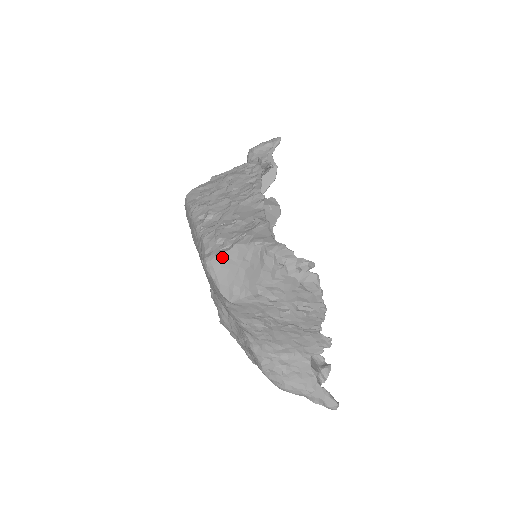
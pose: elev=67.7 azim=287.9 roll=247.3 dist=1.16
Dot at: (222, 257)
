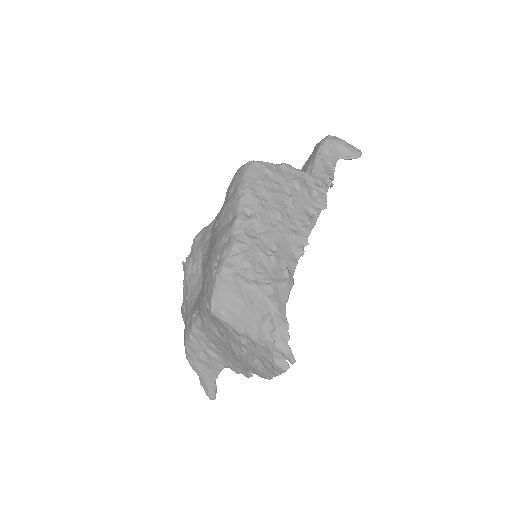
Dot at: (237, 281)
